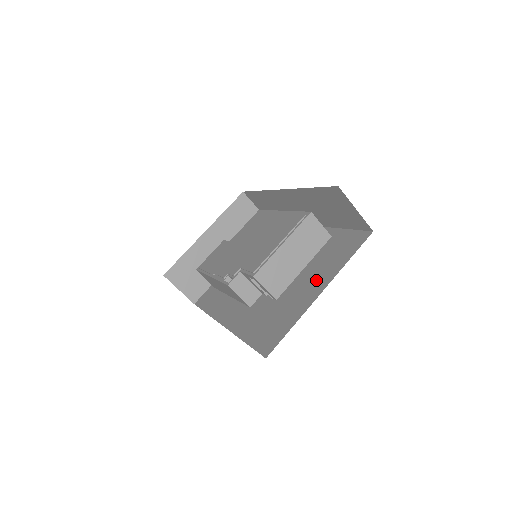
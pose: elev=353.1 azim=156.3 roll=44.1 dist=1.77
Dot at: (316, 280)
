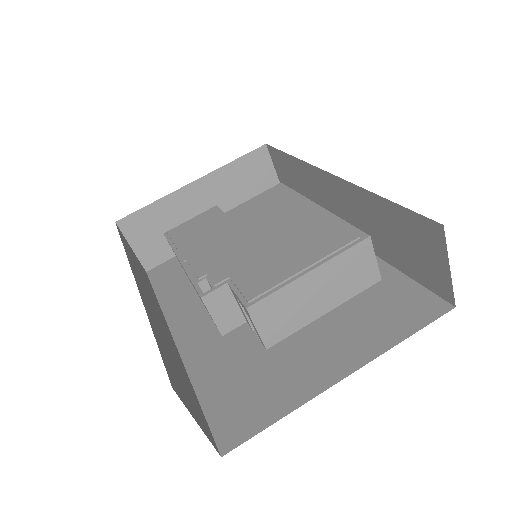
Dot at: (339, 346)
